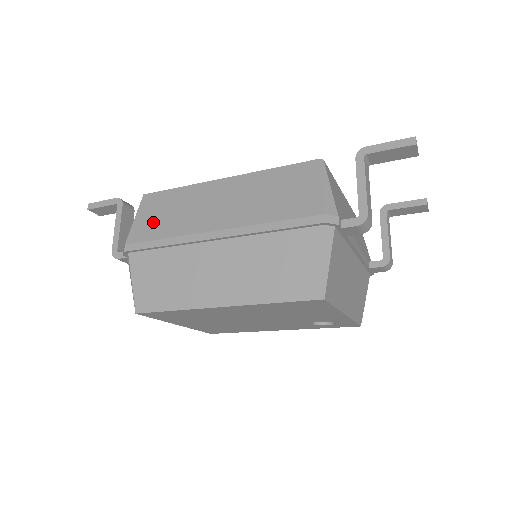
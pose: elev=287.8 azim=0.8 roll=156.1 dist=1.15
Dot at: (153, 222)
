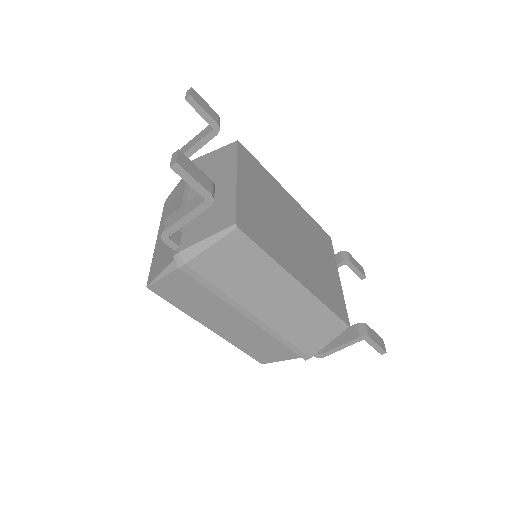
Dot at: (223, 267)
